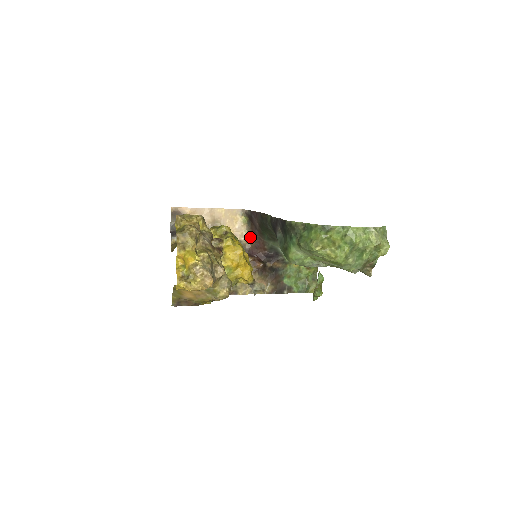
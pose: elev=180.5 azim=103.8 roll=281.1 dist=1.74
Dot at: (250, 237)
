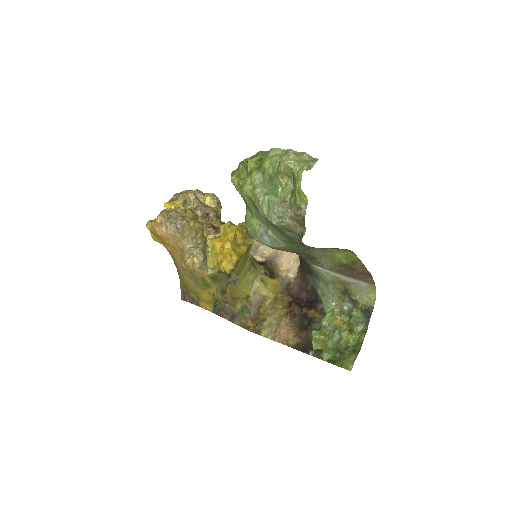
Dot at: (298, 274)
